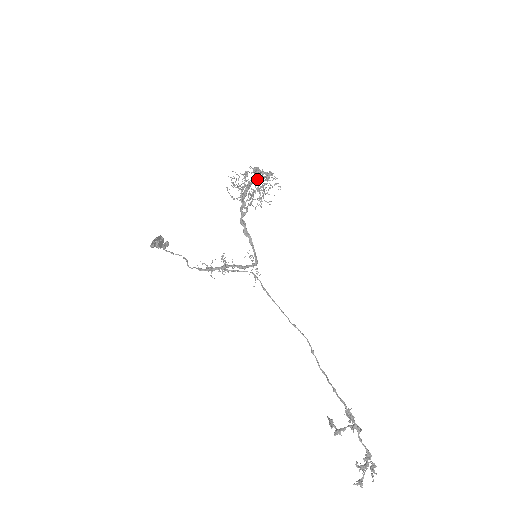
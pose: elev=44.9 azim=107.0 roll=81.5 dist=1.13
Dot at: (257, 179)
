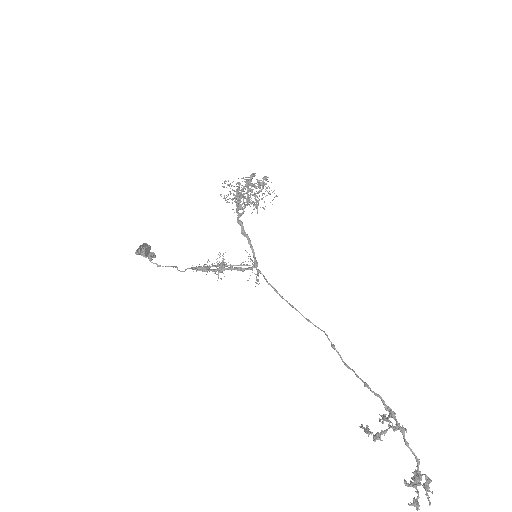
Dot at: (250, 189)
